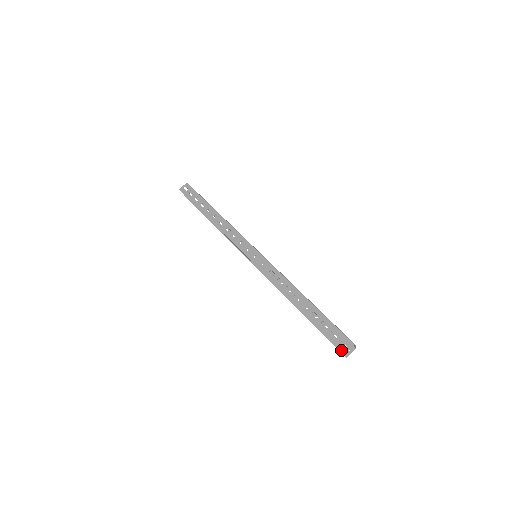
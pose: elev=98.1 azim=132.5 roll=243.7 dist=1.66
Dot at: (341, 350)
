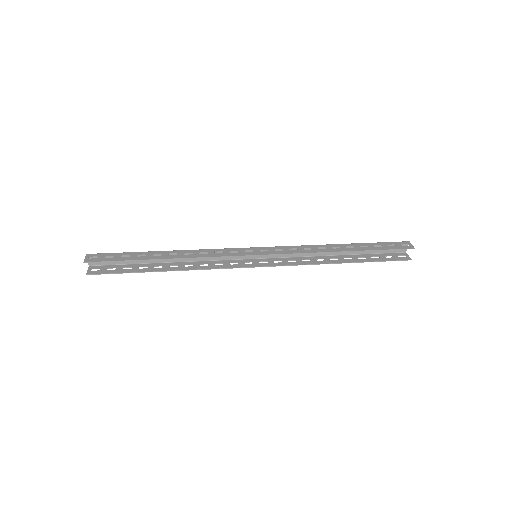
Dot at: (410, 248)
